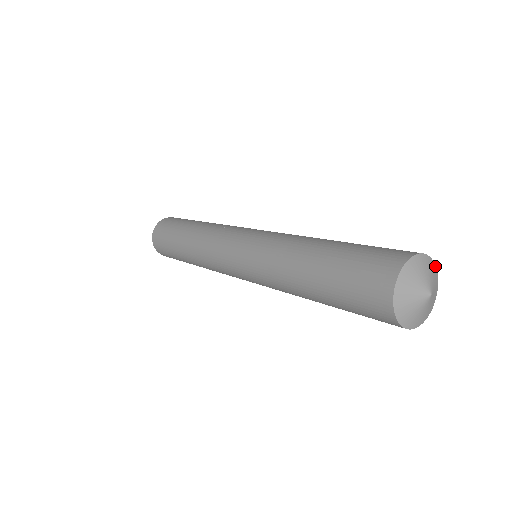
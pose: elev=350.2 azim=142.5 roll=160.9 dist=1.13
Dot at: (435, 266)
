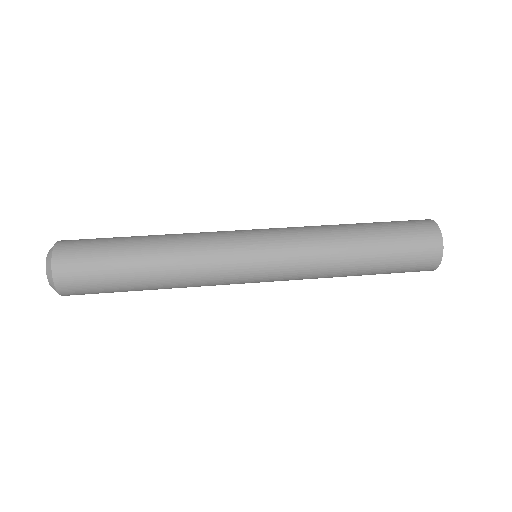
Dot at: (435, 222)
